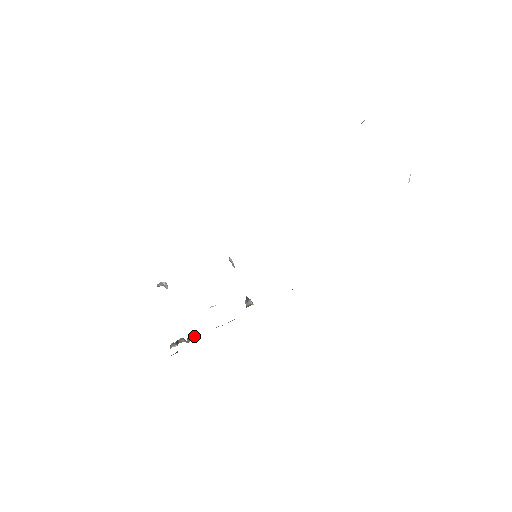
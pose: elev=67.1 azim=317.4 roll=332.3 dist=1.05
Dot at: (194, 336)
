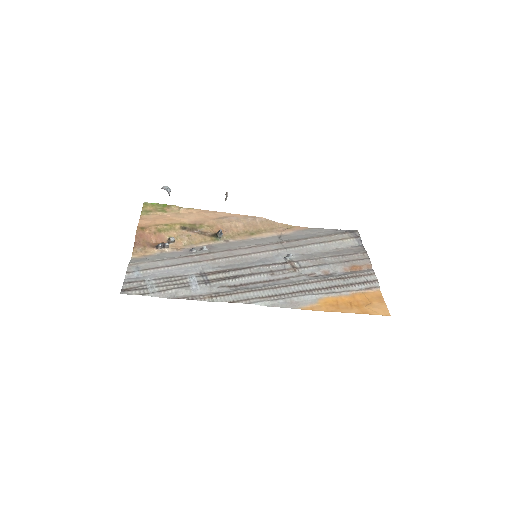
Dot at: (175, 241)
